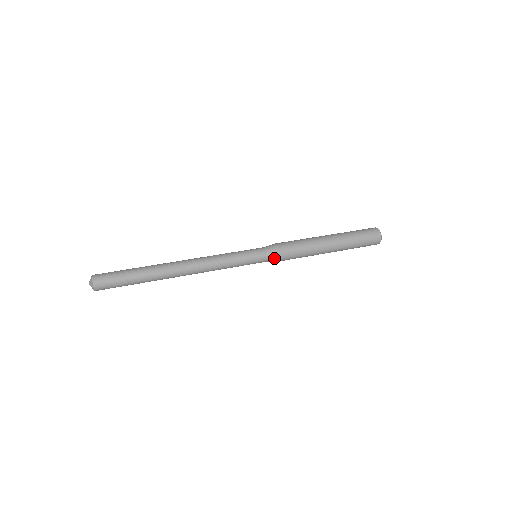
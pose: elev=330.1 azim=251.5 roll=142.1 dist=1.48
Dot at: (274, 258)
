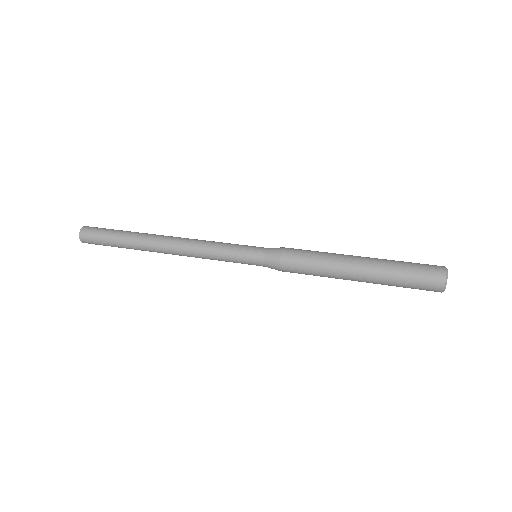
Dot at: (274, 260)
